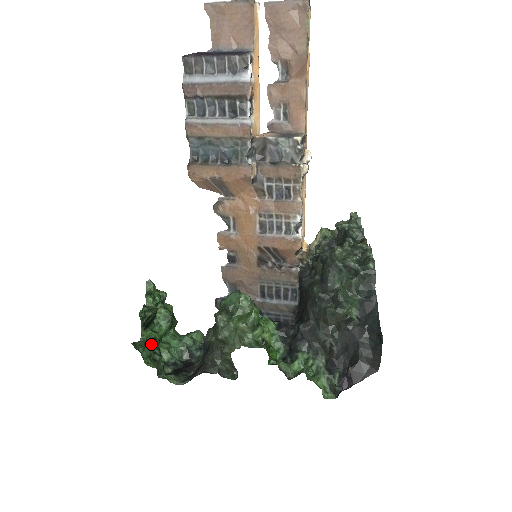
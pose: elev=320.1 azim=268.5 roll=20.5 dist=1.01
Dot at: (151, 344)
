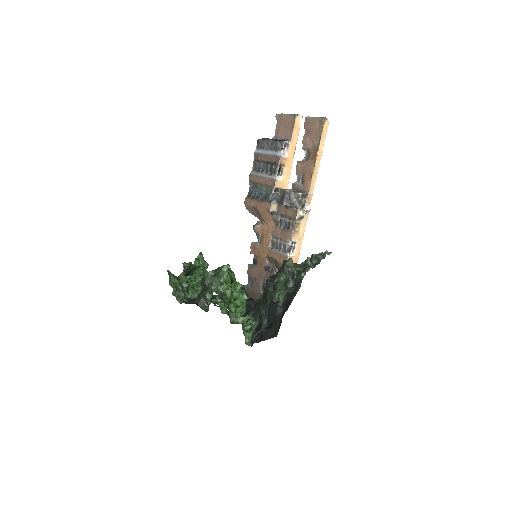
Dot at: (184, 283)
